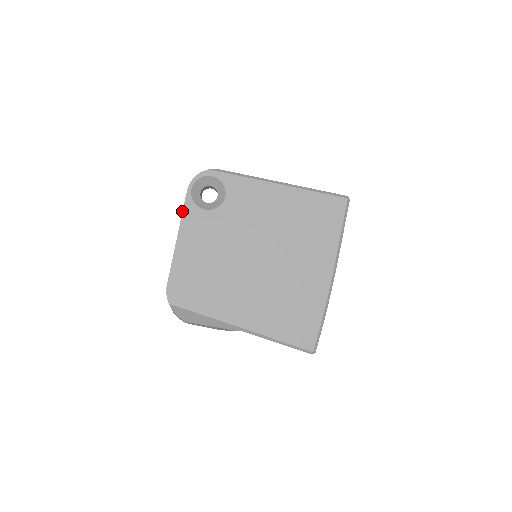
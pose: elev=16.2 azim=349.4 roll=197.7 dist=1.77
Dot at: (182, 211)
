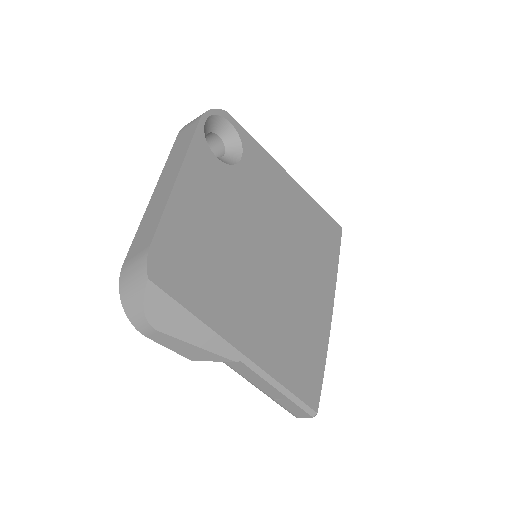
Dot at: (190, 142)
